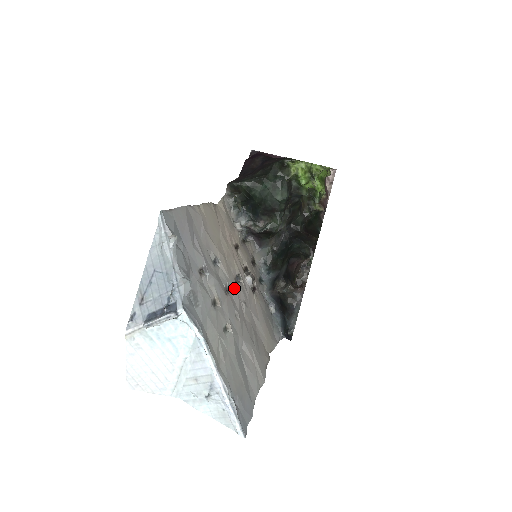
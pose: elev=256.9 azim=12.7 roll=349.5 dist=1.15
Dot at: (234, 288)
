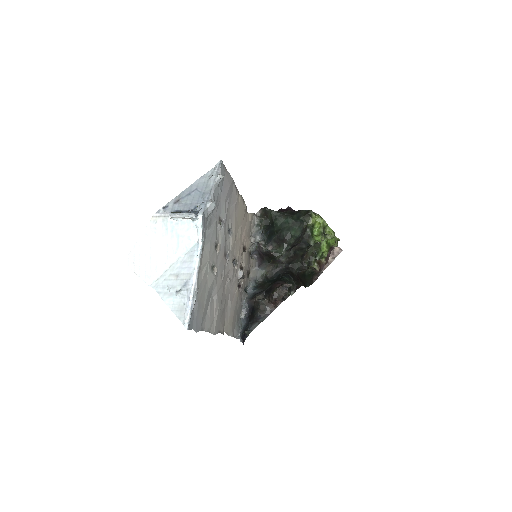
Dot at: (230, 263)
